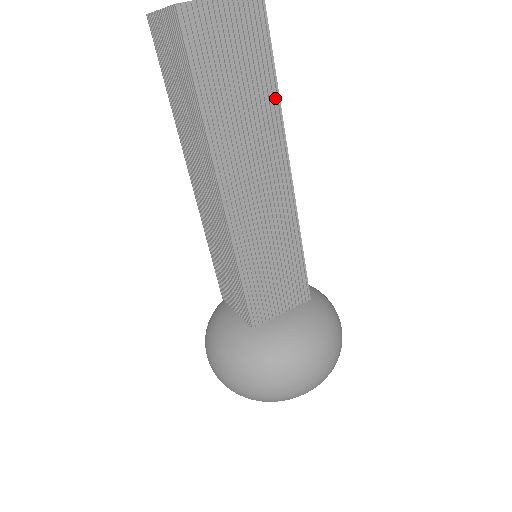
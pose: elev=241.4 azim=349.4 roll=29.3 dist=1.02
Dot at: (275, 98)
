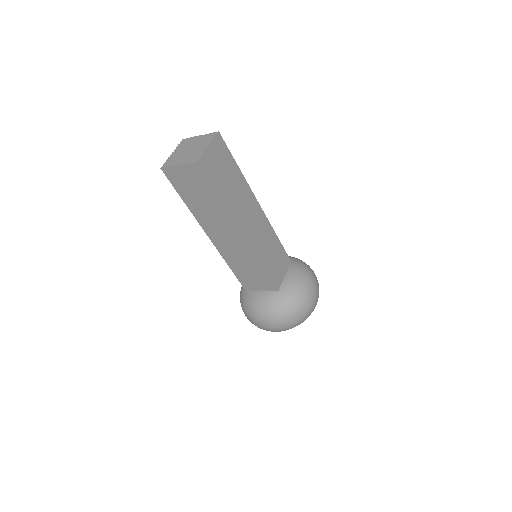
Dot at: (222, 205)
